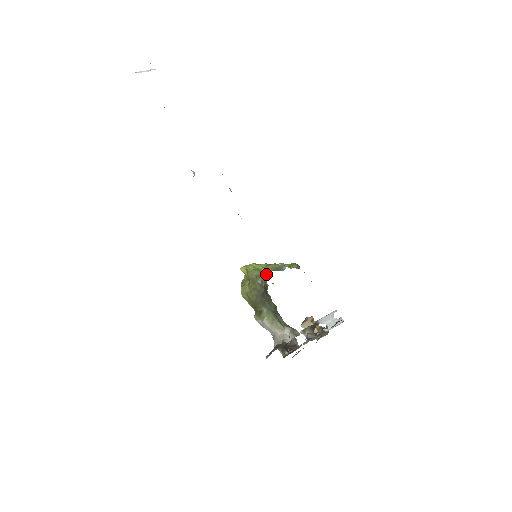
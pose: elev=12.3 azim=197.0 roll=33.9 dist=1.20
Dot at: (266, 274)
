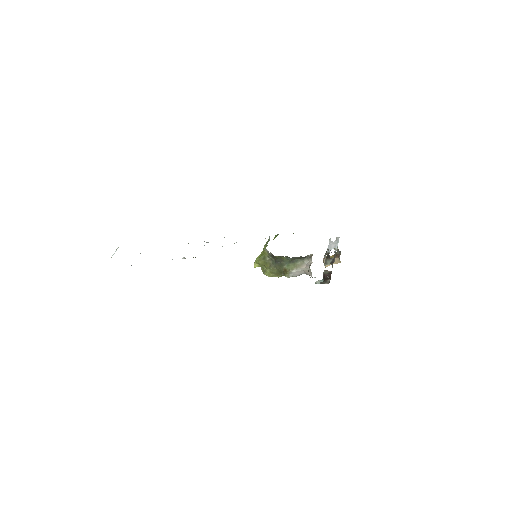
Dot at: (266, 252)
